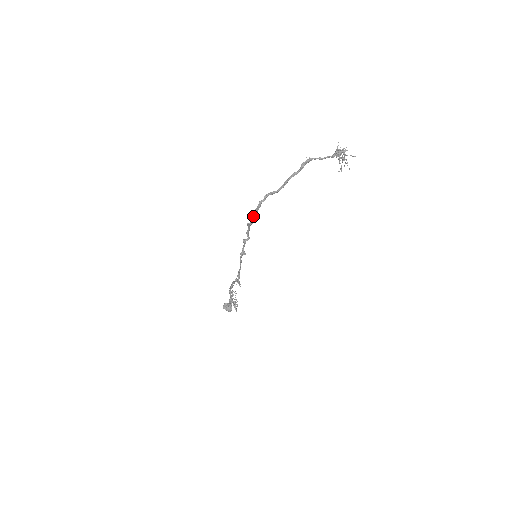
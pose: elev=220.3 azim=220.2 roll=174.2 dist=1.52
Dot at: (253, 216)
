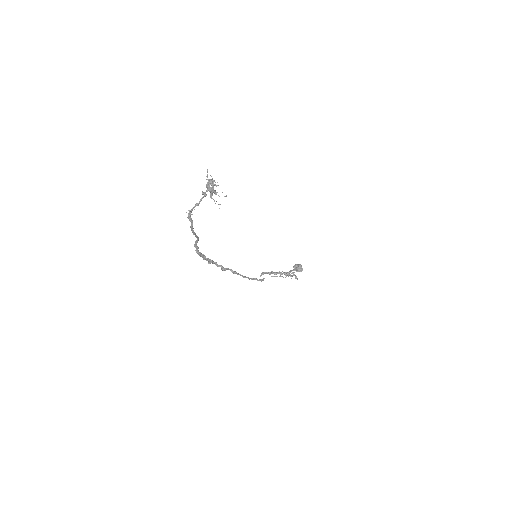
Dot at: (205, 259)
